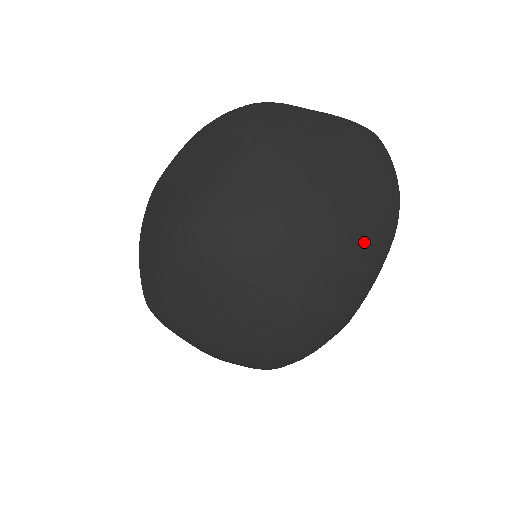
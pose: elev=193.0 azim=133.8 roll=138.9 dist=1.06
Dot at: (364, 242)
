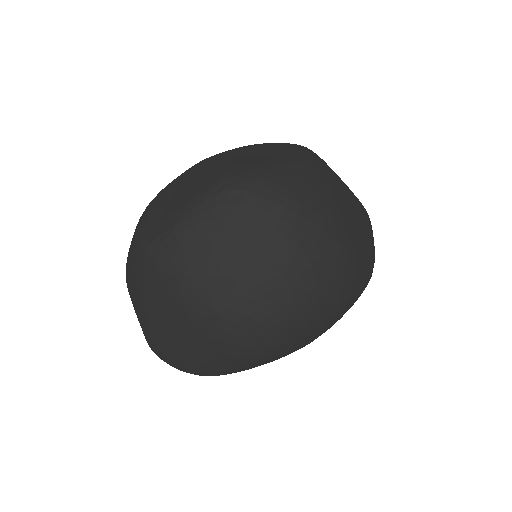
Dot at: (357, 273)
